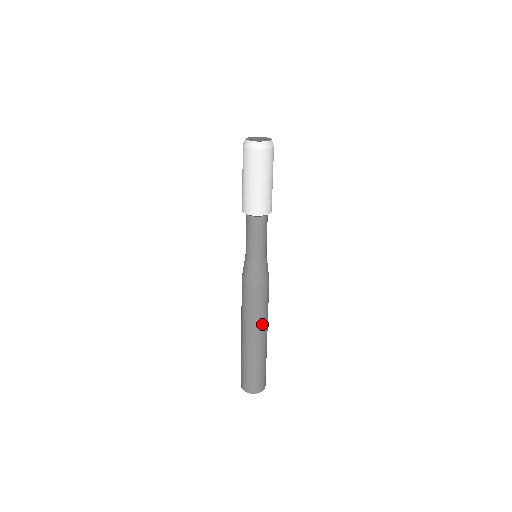
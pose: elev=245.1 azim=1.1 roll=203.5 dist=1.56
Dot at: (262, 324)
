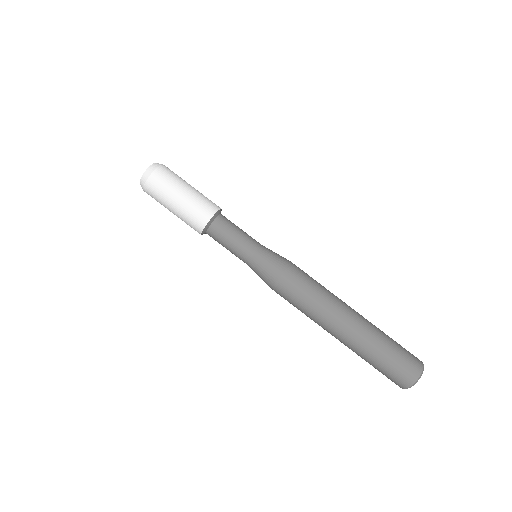
Dot at: (323, 315)
